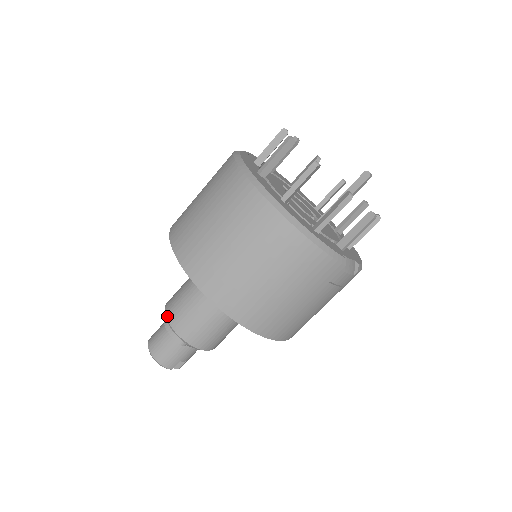
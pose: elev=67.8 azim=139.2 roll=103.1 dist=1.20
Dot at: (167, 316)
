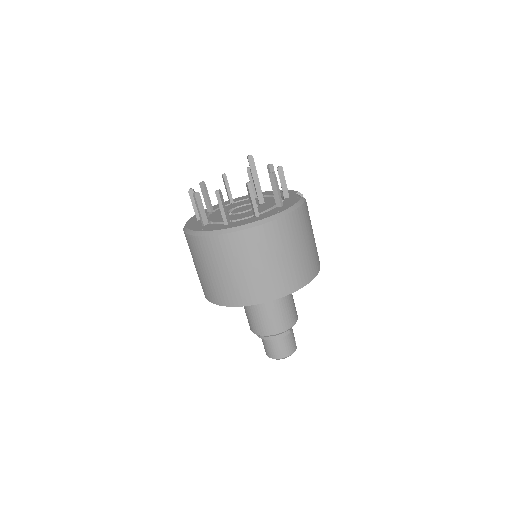
Dot at: (270, 334)
